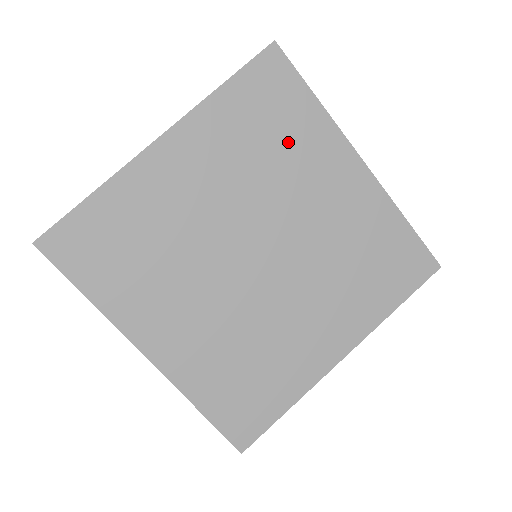
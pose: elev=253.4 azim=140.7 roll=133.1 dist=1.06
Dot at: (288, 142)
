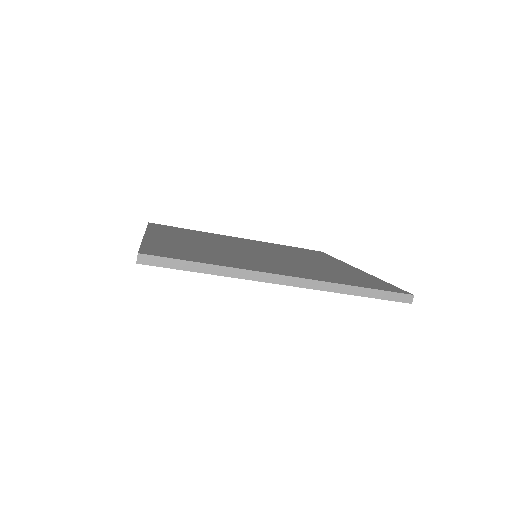
Dot at: occluded
